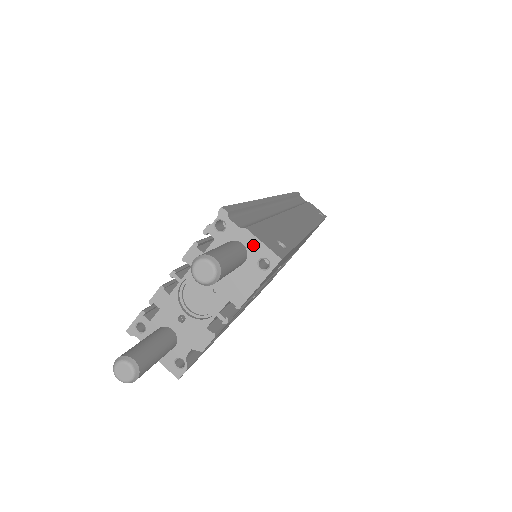
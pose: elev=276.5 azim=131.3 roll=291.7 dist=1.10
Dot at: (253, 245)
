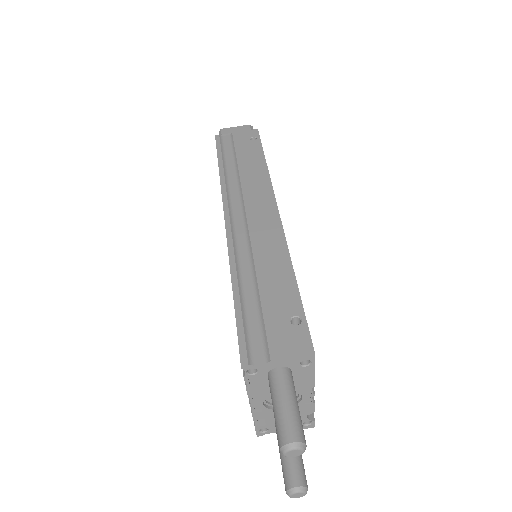
Dot at: (287, 363)
